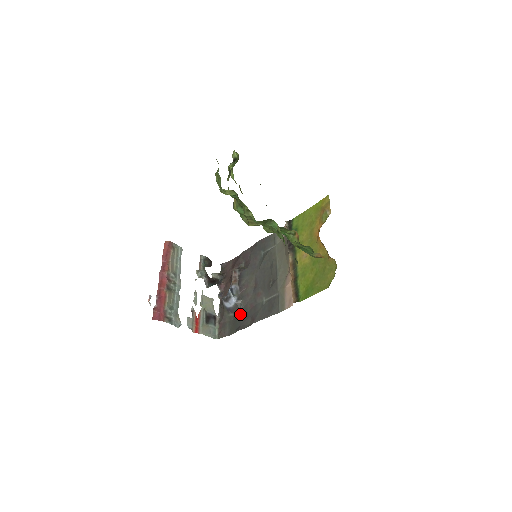
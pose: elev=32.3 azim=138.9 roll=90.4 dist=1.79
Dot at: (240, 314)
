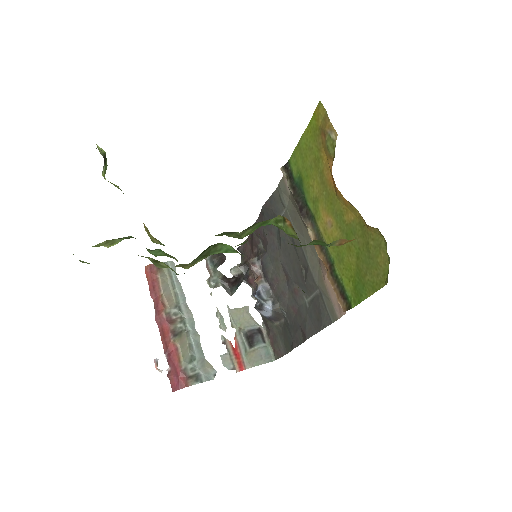
Dot at: (286, 322)
